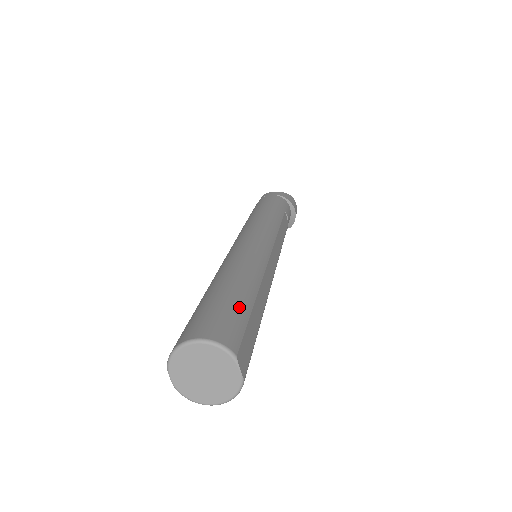
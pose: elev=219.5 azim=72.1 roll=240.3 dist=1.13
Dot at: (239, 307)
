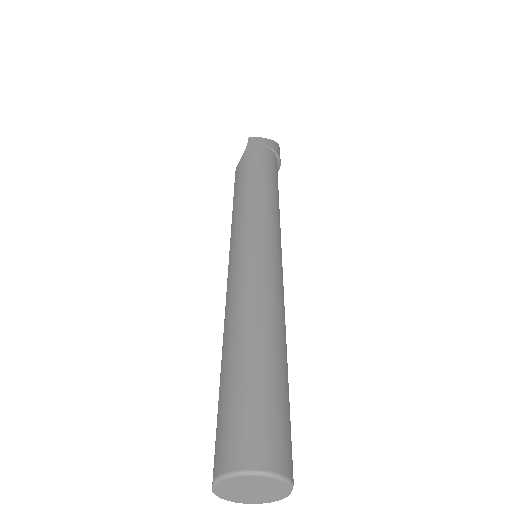
Dot at: (283, 399)
